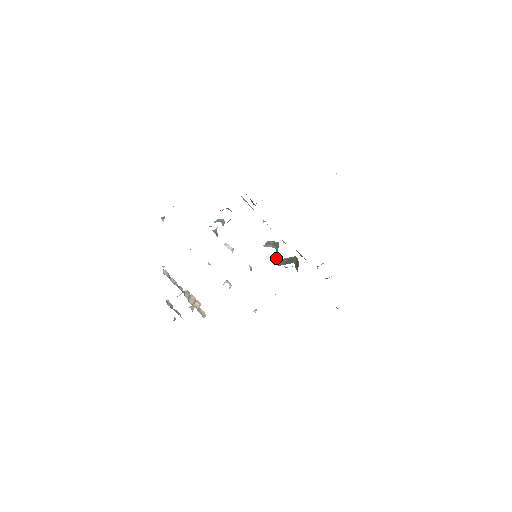
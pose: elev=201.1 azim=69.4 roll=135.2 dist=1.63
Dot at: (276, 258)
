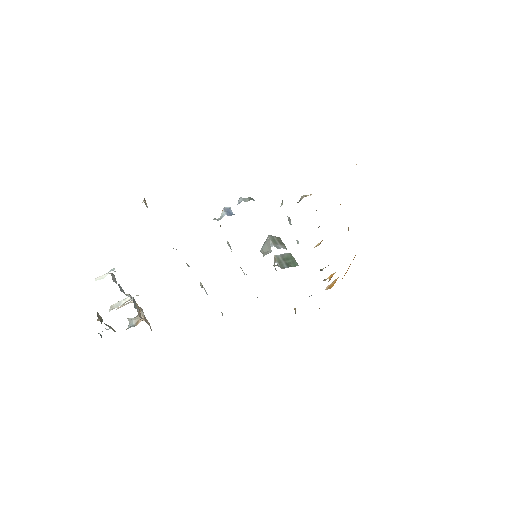
Dot at: occluded
